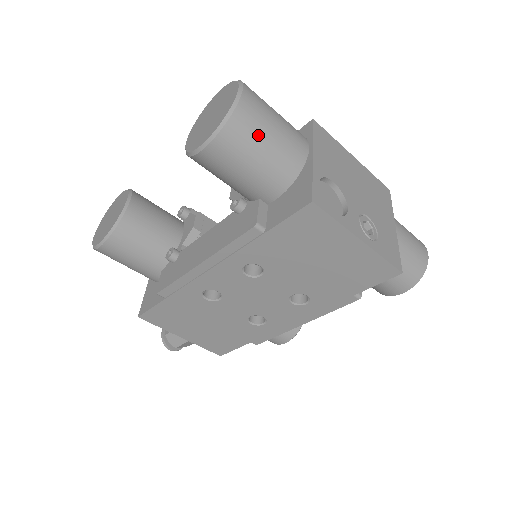
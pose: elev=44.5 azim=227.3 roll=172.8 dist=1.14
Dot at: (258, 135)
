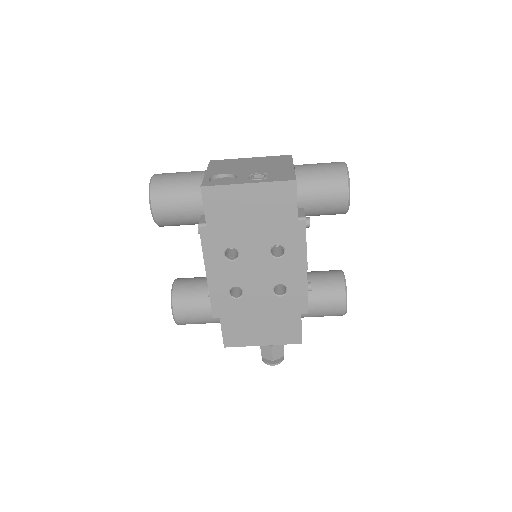
Dot at: (170, 186)
